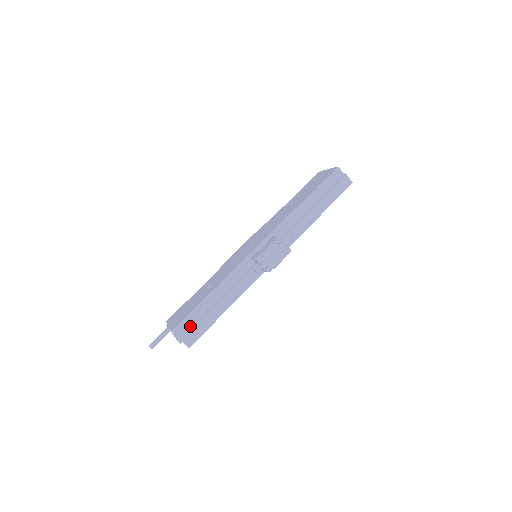
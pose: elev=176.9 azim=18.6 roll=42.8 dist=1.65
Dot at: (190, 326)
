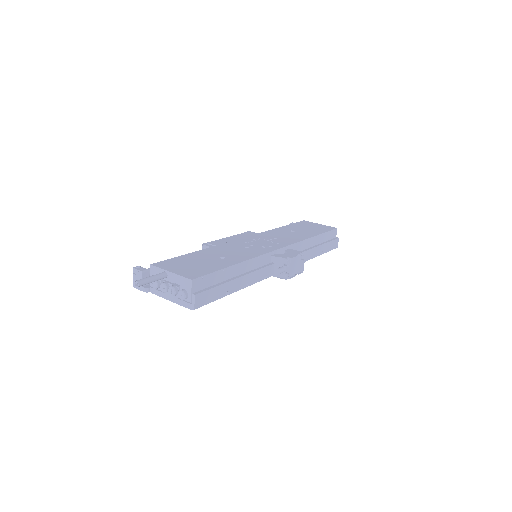
Dot at: (205, 286)
